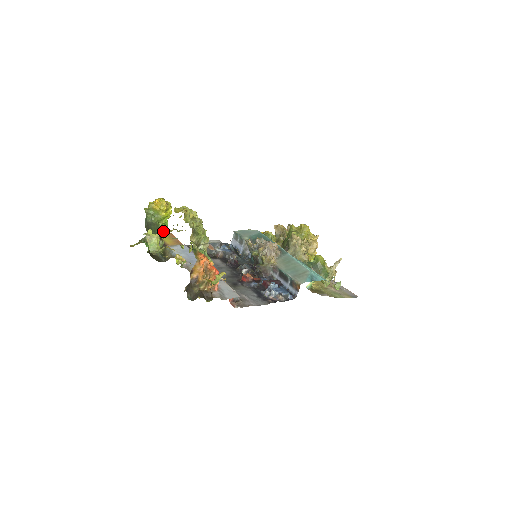
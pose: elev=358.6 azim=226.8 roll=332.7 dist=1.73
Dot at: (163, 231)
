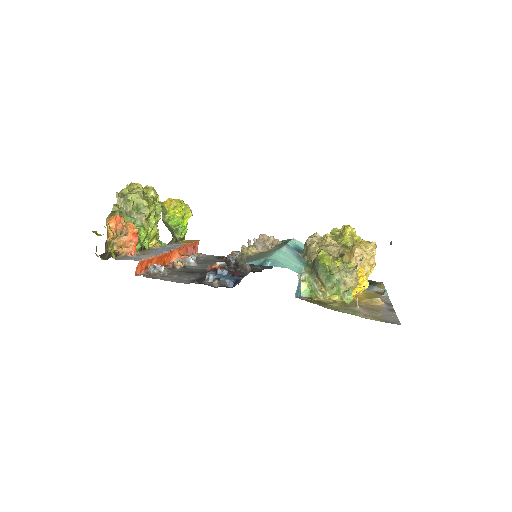
Dot at: (177, 231)
